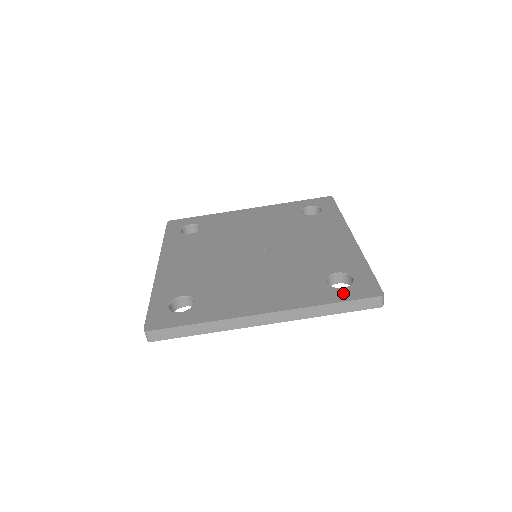
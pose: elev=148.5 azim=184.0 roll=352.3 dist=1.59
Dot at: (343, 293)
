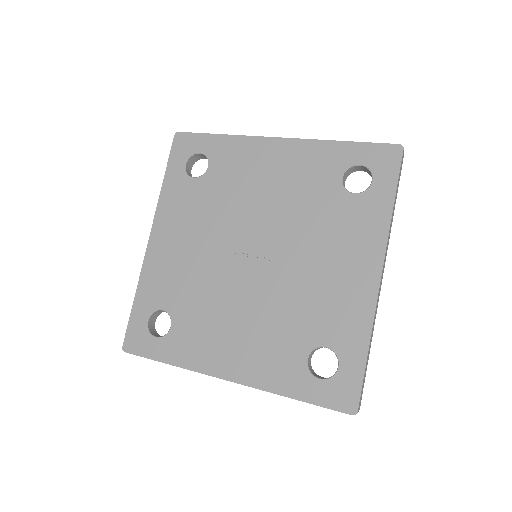
Dot at: (315, 389)
